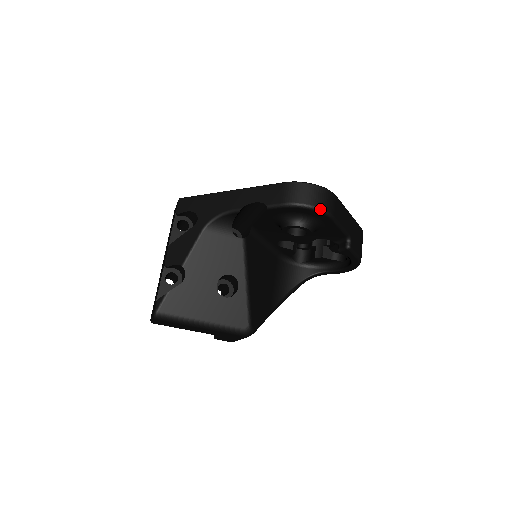
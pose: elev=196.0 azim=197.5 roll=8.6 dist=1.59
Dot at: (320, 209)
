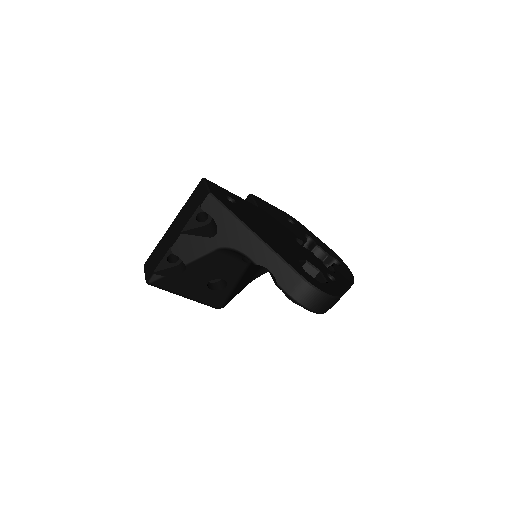
Dot at: (317, 313)
